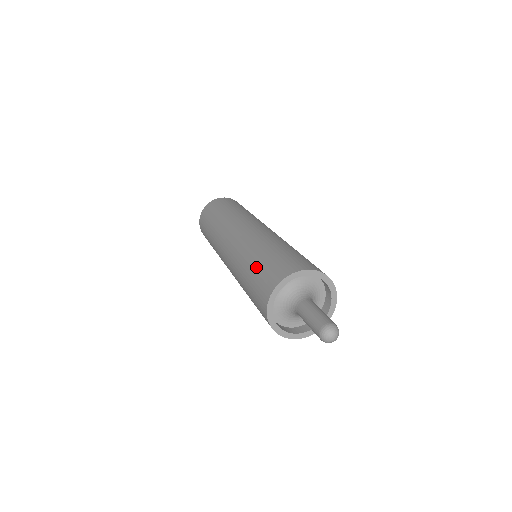
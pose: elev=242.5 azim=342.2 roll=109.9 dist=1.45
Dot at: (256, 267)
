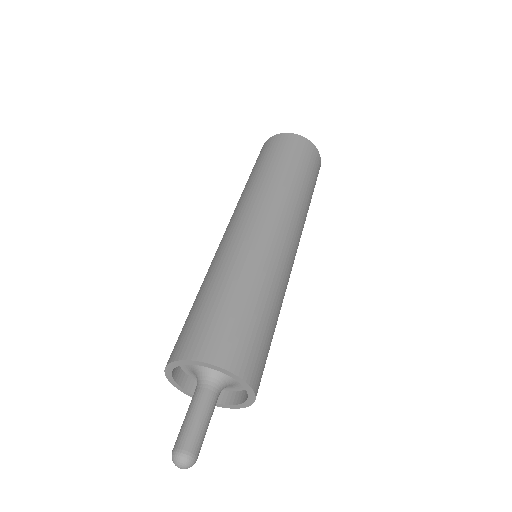
Dot at: (228, 304)
